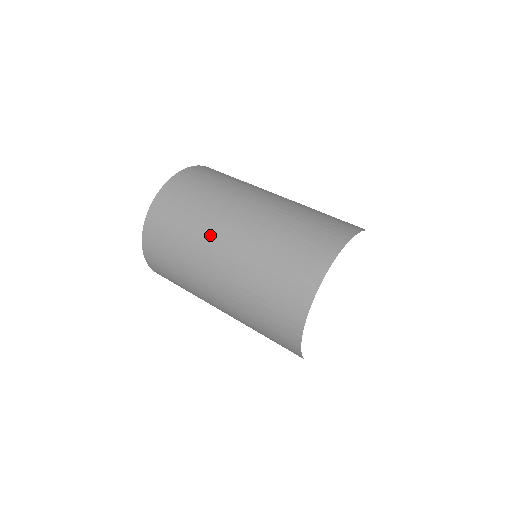
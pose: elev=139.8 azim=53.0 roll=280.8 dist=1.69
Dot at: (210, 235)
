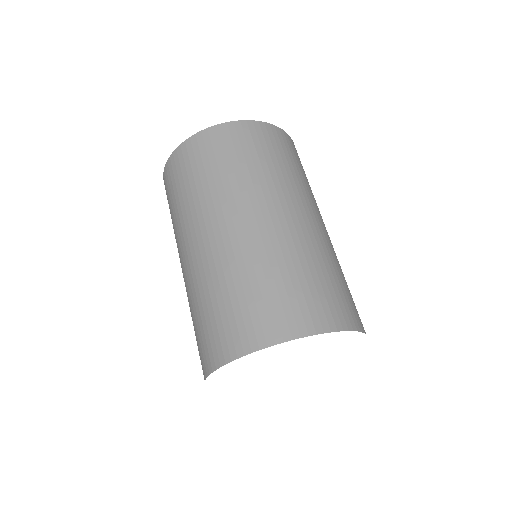
Dot at: (199, 220)
